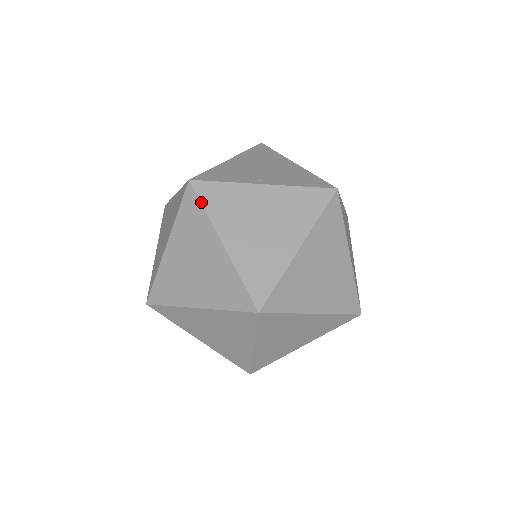
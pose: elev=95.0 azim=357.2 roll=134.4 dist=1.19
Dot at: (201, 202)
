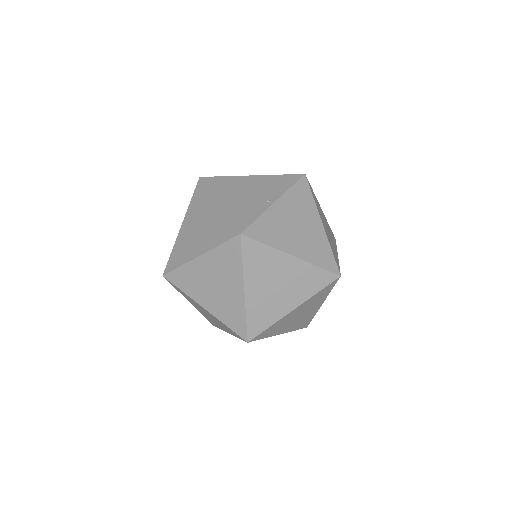
Dot at: (260, 242)
